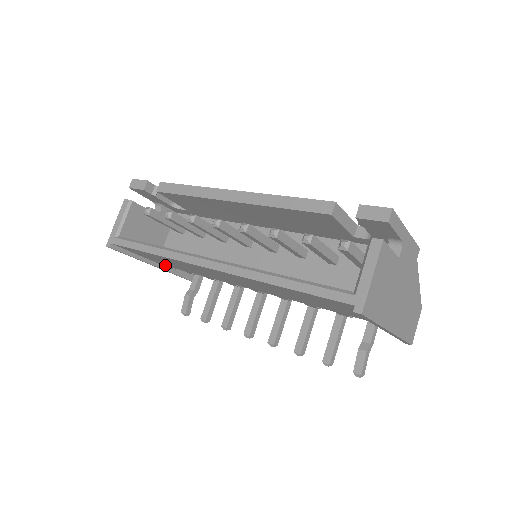
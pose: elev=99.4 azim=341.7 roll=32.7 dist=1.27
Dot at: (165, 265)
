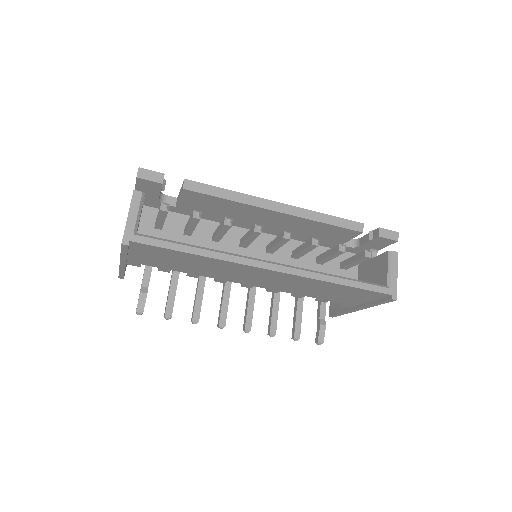
Dot at: (137, 262)
